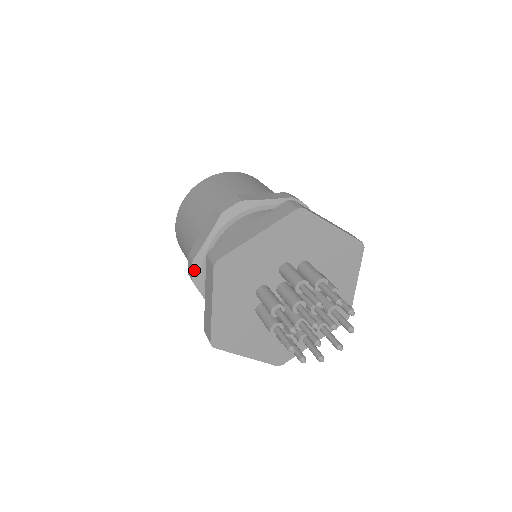
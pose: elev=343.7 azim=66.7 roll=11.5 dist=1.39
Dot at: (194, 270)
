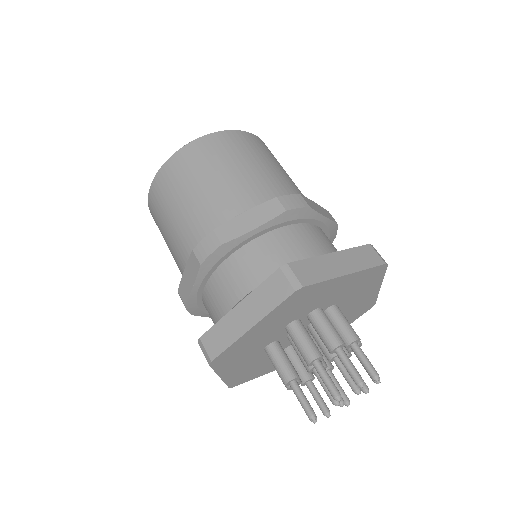
Dot at: (189, 309)
